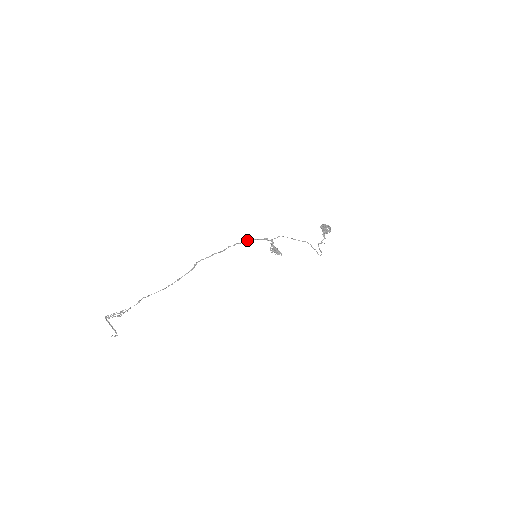
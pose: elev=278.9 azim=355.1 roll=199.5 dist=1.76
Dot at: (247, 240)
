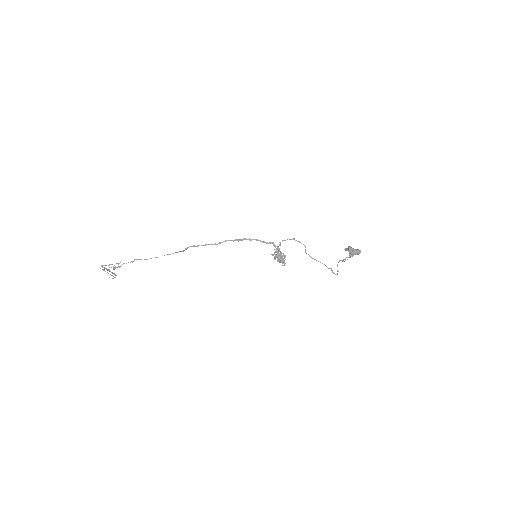
Dot at: (248, 239)
